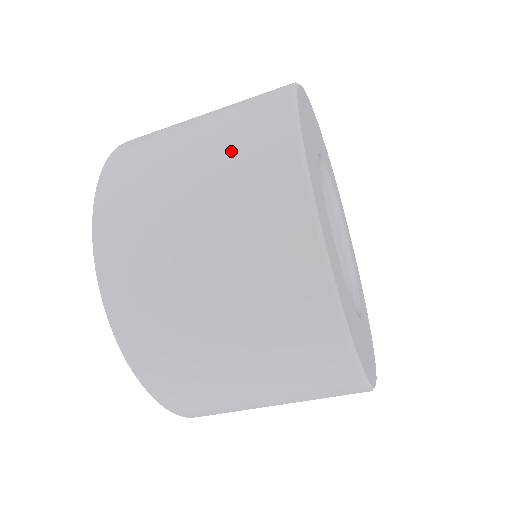
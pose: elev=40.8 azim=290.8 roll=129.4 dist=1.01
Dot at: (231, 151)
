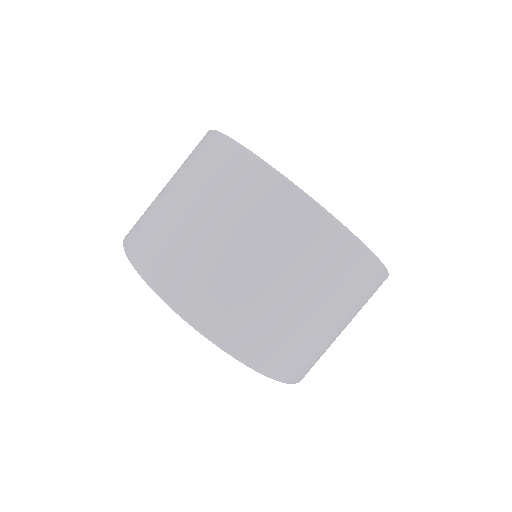
Dot at: (203, 179)
